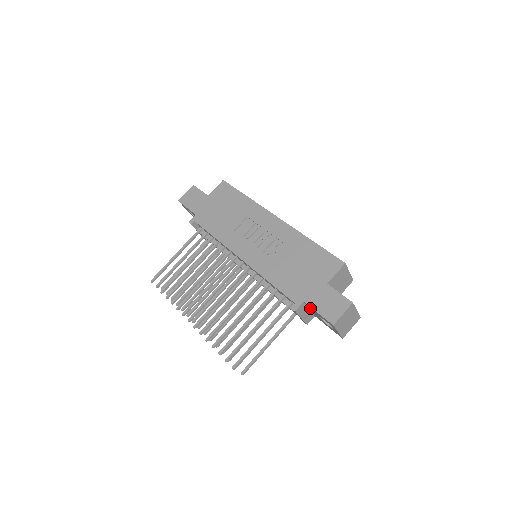
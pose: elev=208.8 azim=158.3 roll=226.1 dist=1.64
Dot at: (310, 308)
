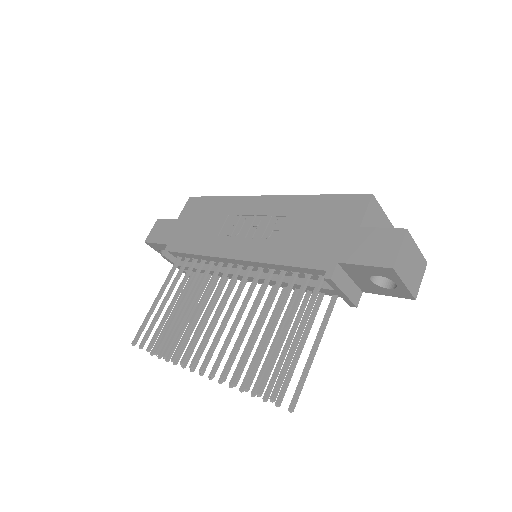
Dot at: (350, 270)
